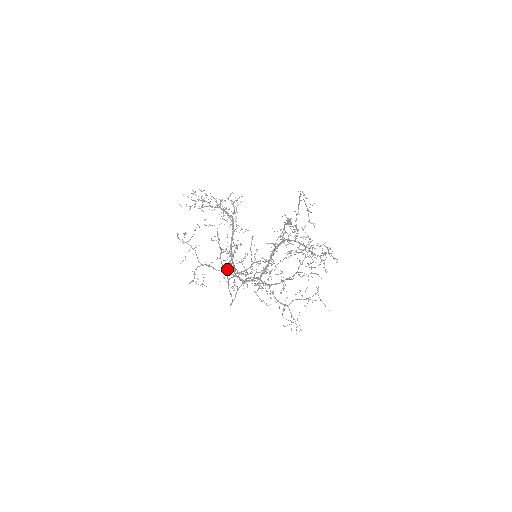
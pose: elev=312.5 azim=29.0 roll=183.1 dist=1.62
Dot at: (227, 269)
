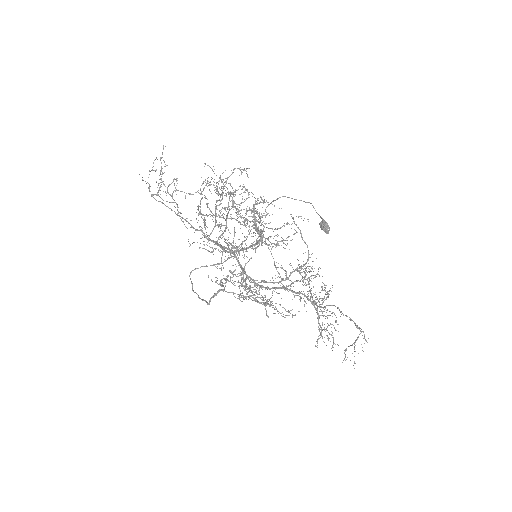
Dot at: occluded
